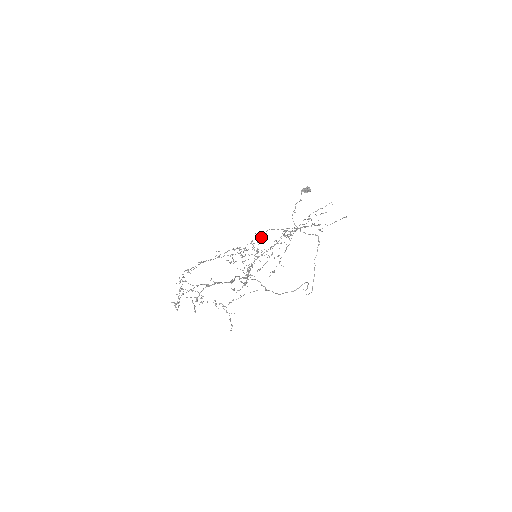
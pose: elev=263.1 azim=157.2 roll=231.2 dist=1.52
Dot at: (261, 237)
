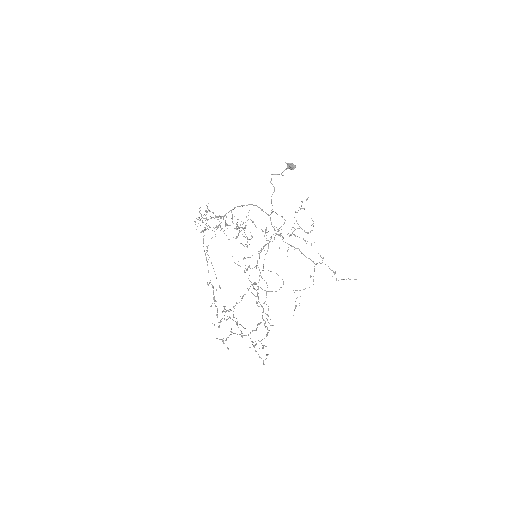
Dot at: occluded
